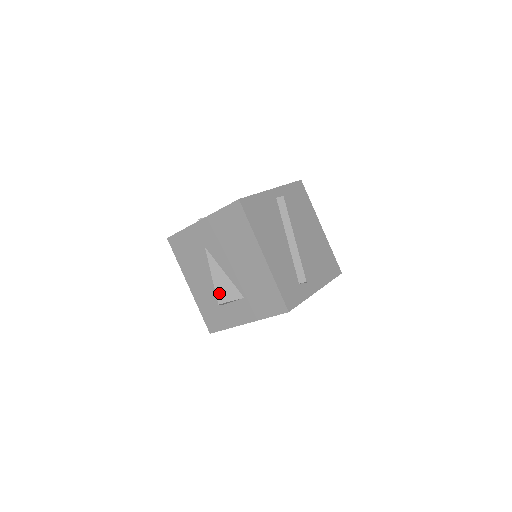
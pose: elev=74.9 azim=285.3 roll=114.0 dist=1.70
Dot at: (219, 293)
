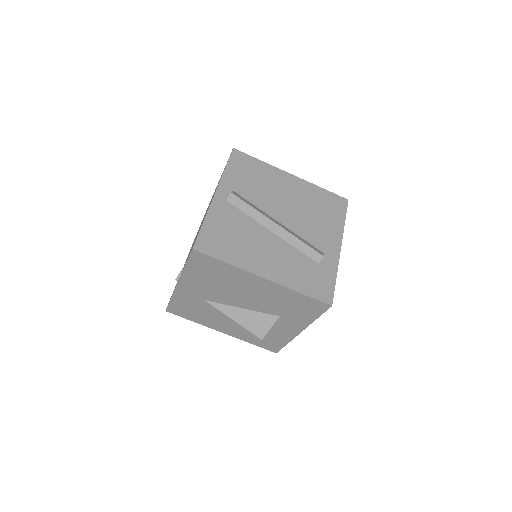
Dot at: (254, 330)
